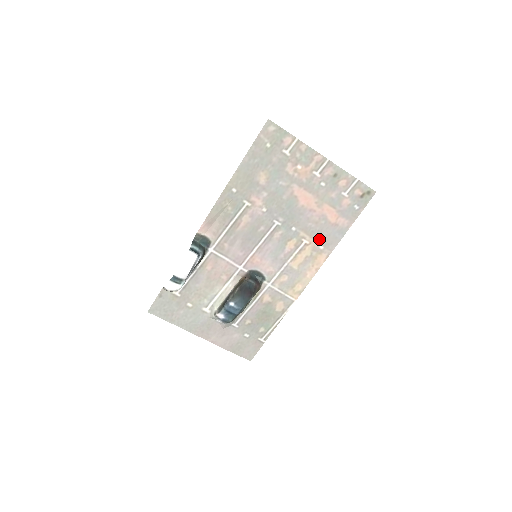
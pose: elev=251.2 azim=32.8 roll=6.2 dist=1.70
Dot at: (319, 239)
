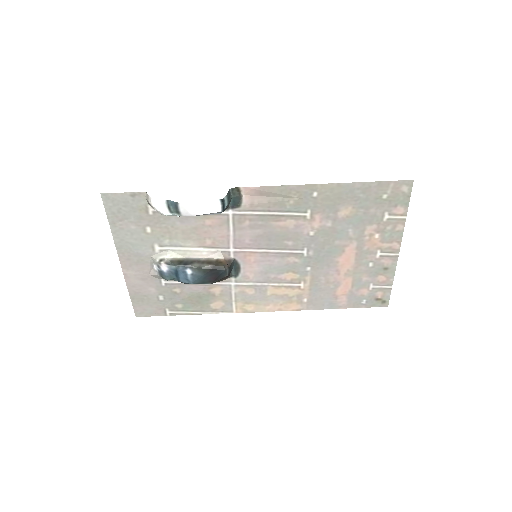
Dot at: (312, 293)
